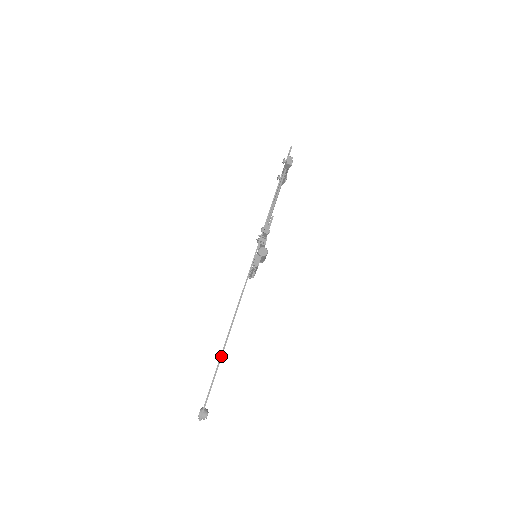
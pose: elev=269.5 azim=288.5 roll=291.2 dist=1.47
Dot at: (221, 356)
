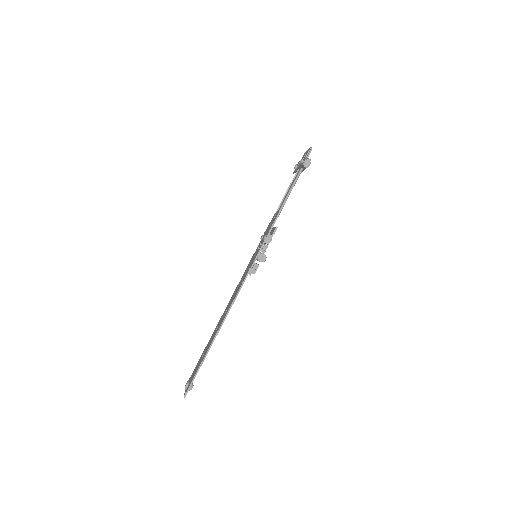
Dot at: (209, 349)
